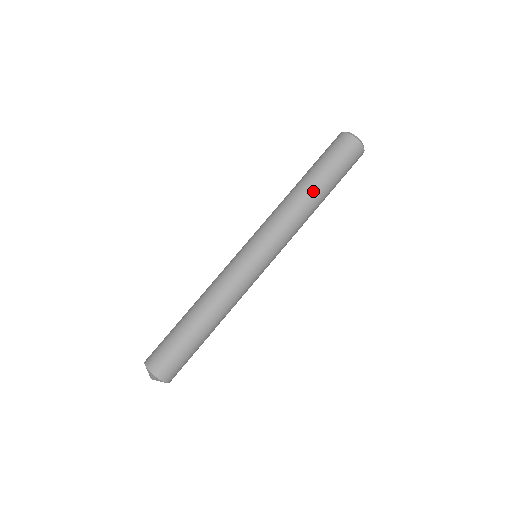
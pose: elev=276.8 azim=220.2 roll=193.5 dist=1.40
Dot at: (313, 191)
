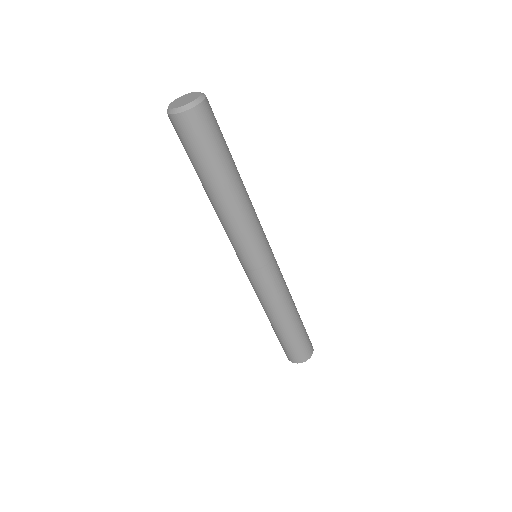
Dot at: (230, 187)
